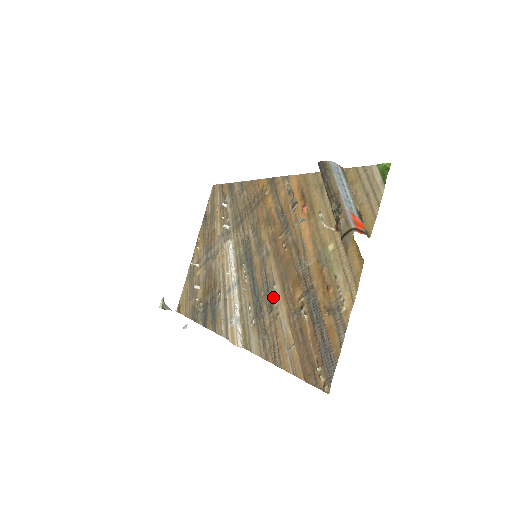
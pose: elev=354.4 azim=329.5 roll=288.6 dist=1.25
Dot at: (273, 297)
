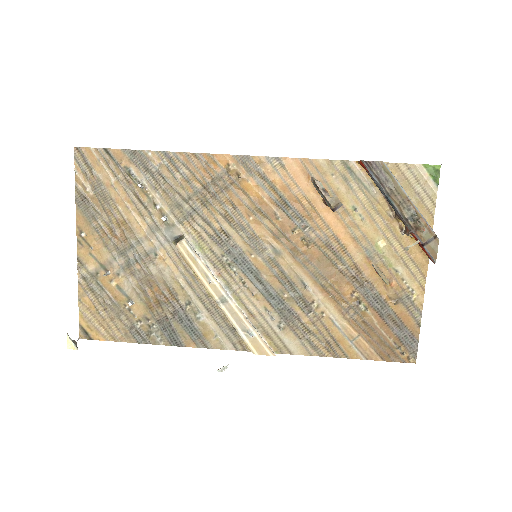
Dot at: (308, 298)
